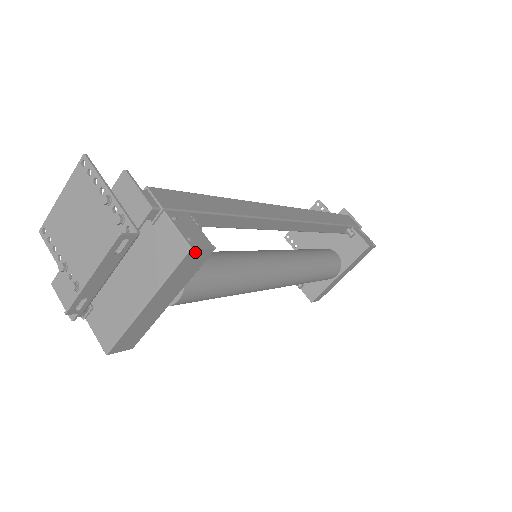
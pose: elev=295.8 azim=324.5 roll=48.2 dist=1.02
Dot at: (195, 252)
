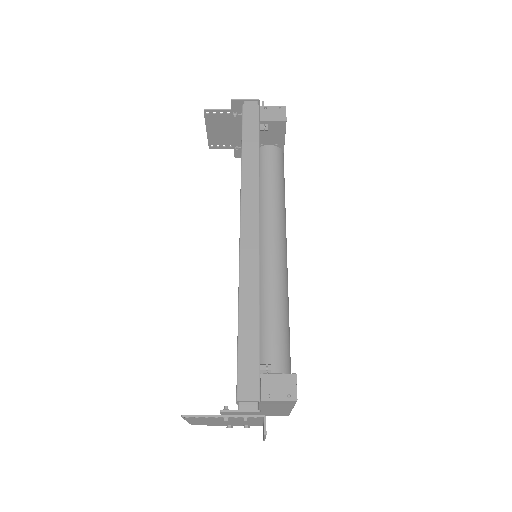
Dot at: (296, 394)
